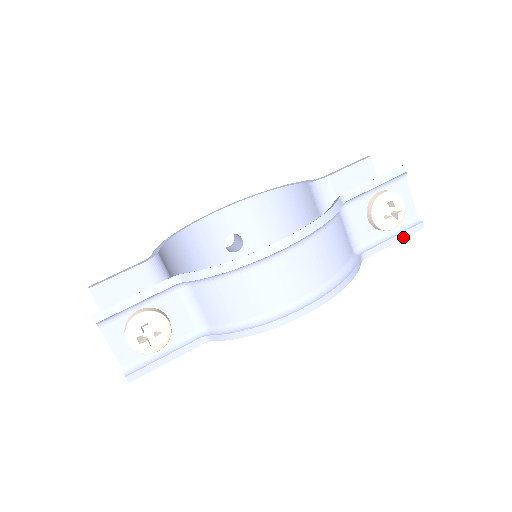
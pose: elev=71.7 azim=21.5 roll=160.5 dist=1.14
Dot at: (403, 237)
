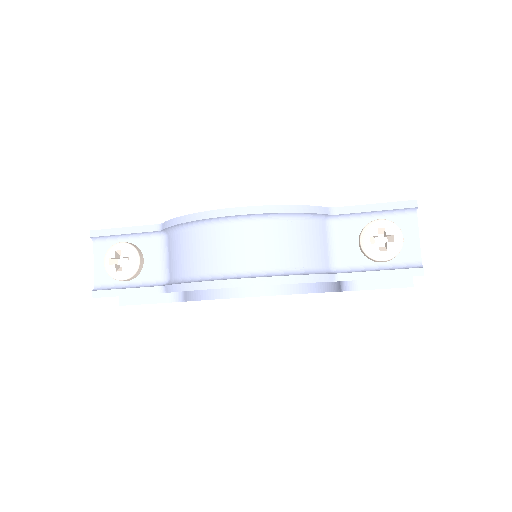
Dot at: (394, 275)
